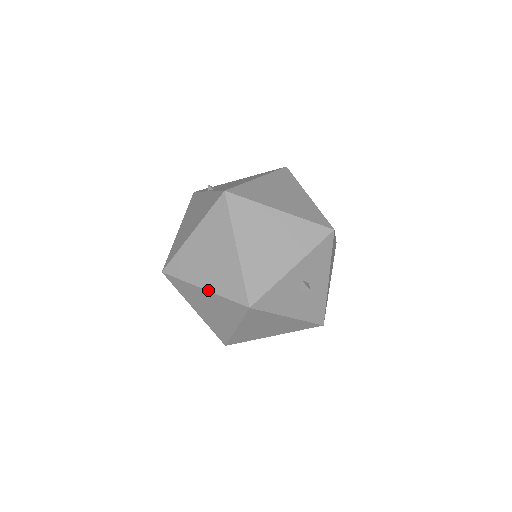
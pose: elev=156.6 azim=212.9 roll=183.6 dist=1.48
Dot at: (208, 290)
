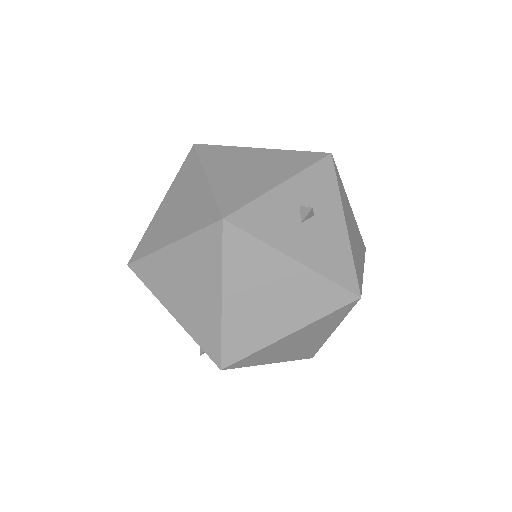
Dot at: (175, 240)
